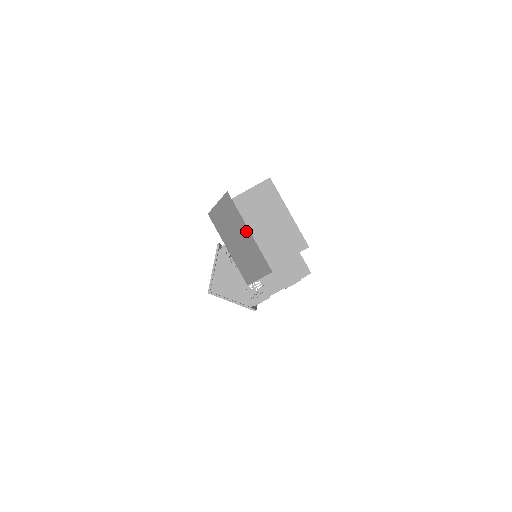
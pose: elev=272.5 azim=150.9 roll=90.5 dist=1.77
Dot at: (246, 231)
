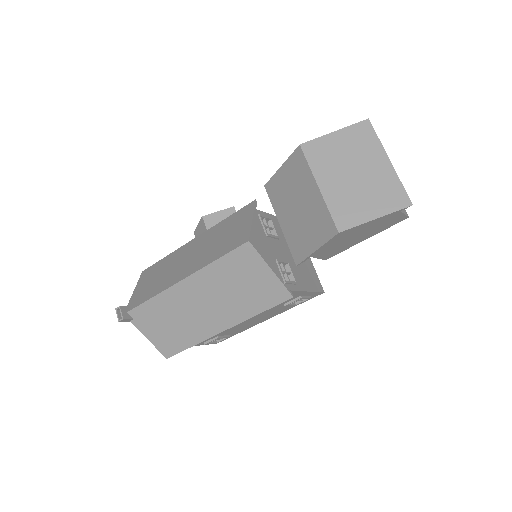
Dot at: (382, 160)
